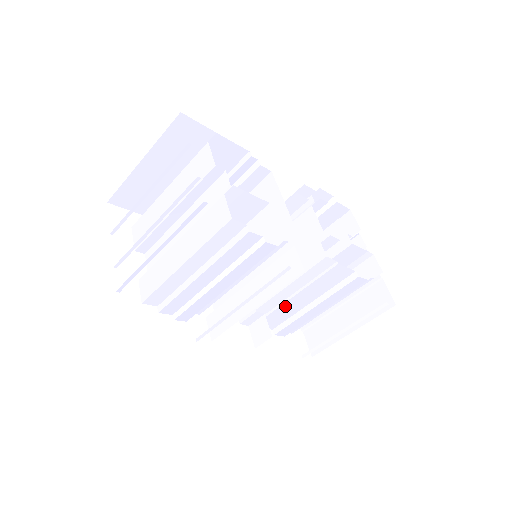
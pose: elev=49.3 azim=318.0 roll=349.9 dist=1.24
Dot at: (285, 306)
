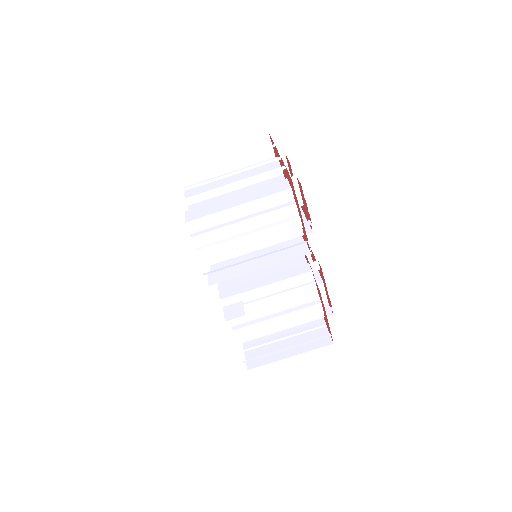
Dot at: (258, 304)
